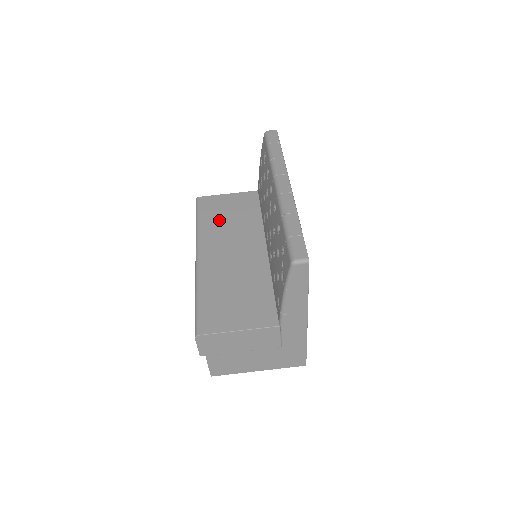
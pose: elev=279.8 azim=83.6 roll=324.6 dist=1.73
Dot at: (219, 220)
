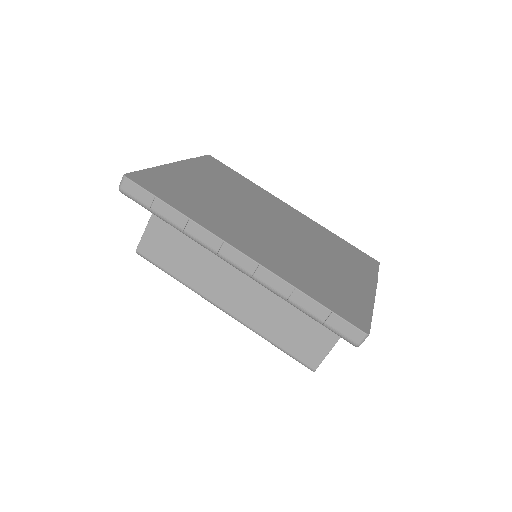
Dot at: (186, 259)
